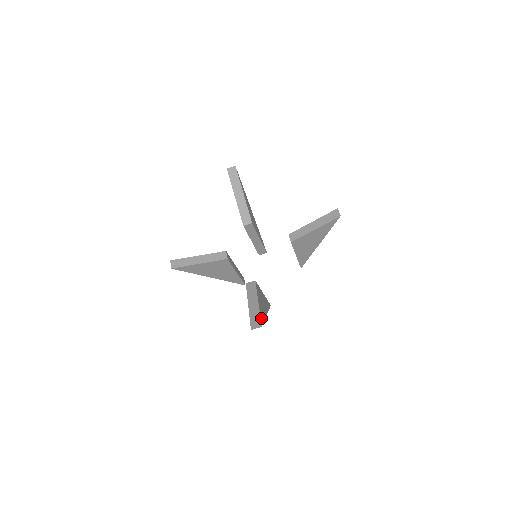
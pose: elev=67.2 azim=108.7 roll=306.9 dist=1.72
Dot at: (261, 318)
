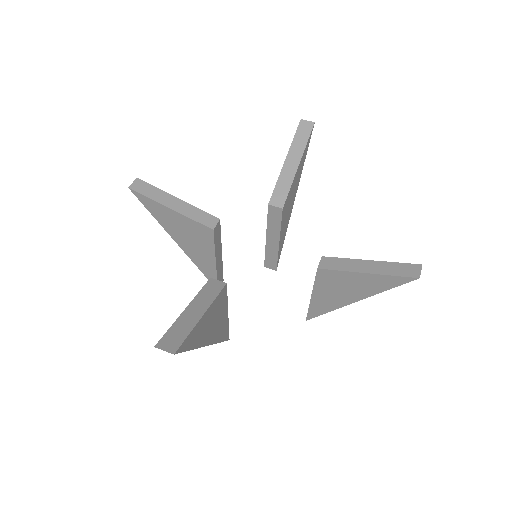
Dot at: (187, 341)
